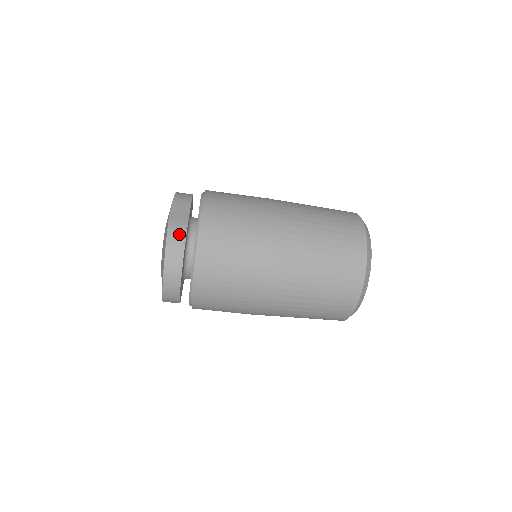
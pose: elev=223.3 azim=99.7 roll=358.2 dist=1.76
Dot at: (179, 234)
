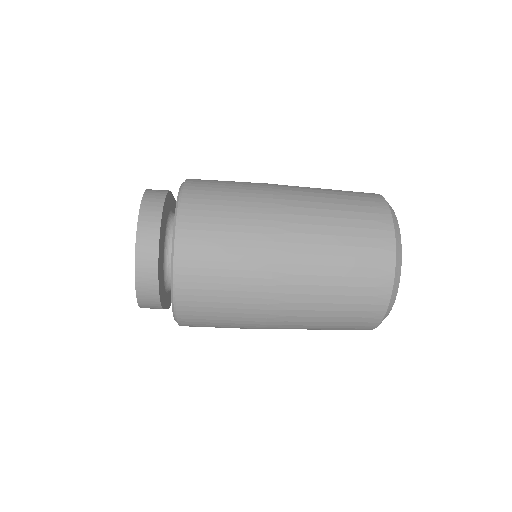
Dot at: (160, 190)
